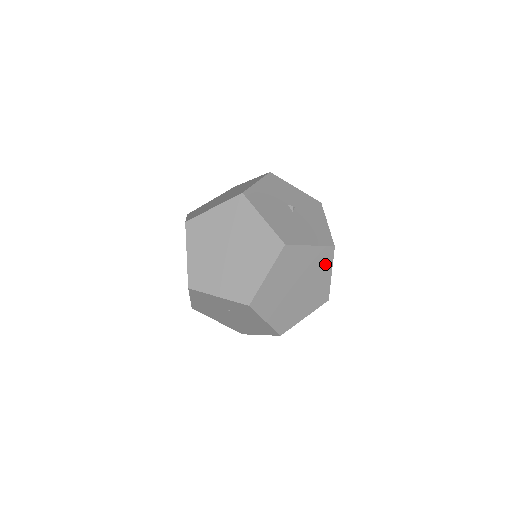
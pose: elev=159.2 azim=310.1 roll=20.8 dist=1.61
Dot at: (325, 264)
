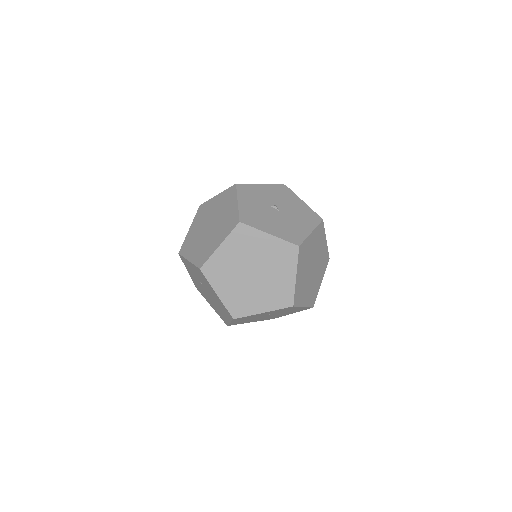
Dot at: (321, 237)
